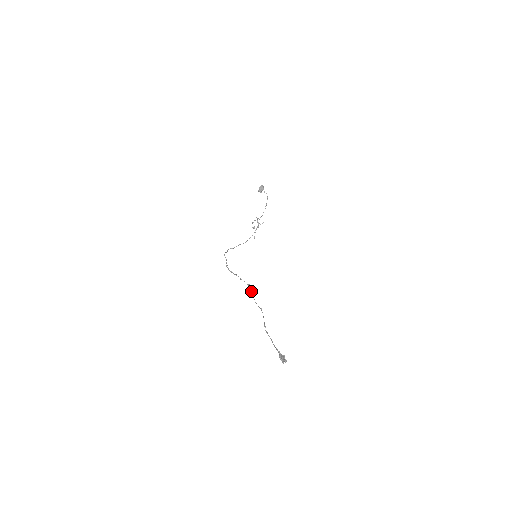
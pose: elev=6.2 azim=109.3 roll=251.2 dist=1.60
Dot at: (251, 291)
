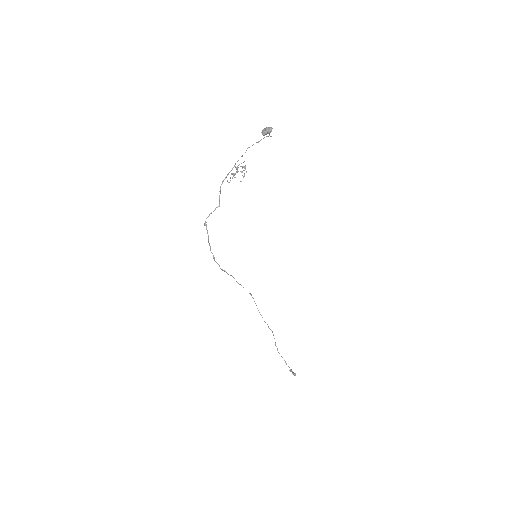
Dot at: occluded
